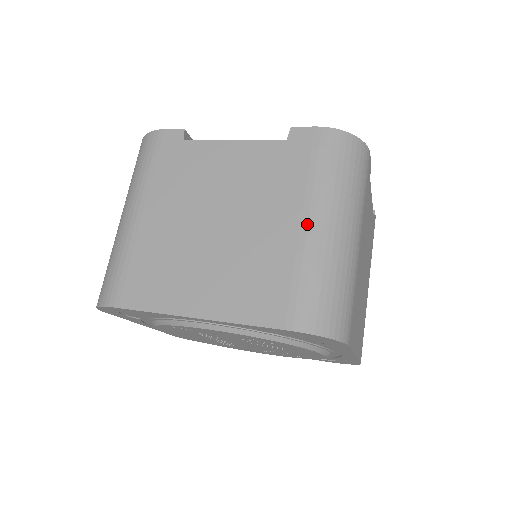
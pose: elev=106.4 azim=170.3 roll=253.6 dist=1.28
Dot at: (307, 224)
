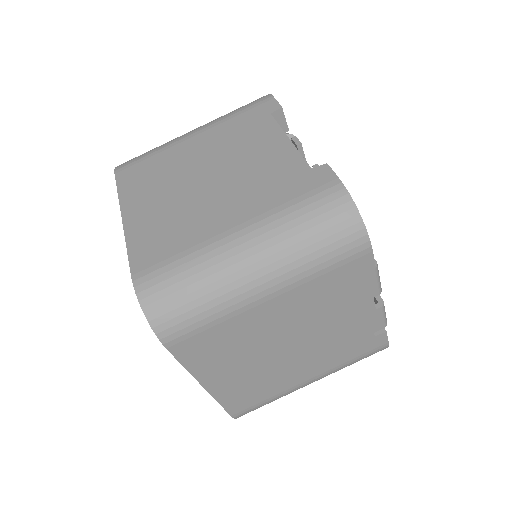
Dot at: (234, 232)
